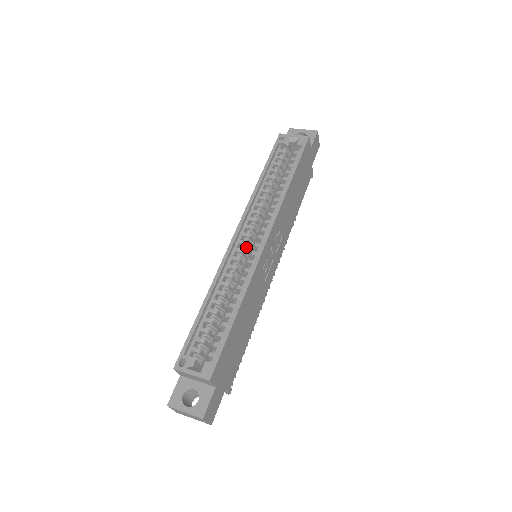
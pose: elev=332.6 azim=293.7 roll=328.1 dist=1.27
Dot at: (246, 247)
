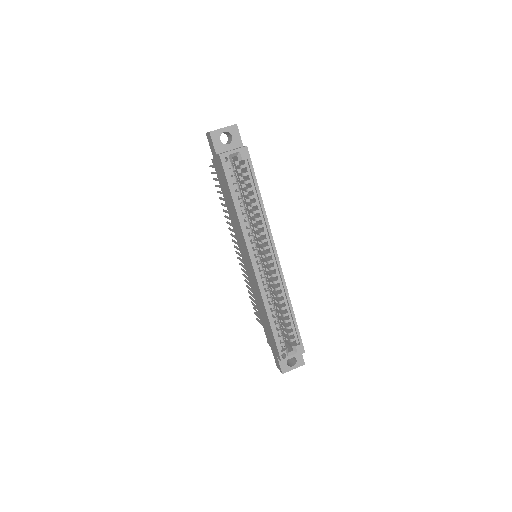
Dot at: (262, 266)
